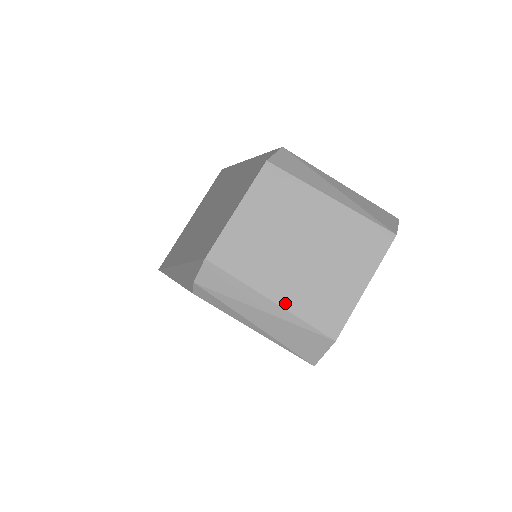
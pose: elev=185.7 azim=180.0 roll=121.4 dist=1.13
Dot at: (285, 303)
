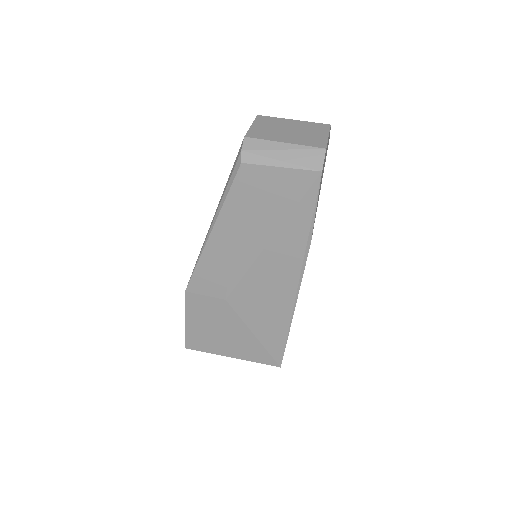
Dot at: (293, 143)
